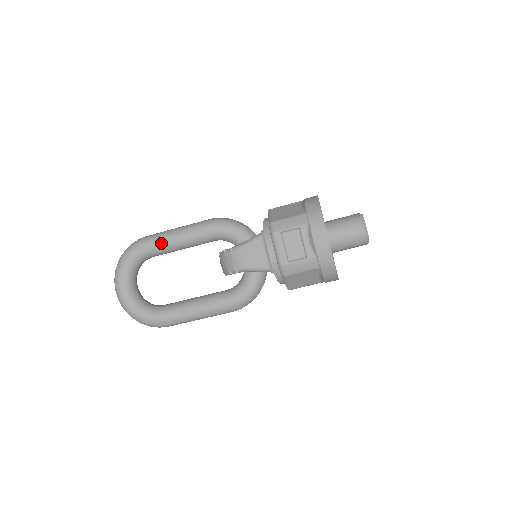
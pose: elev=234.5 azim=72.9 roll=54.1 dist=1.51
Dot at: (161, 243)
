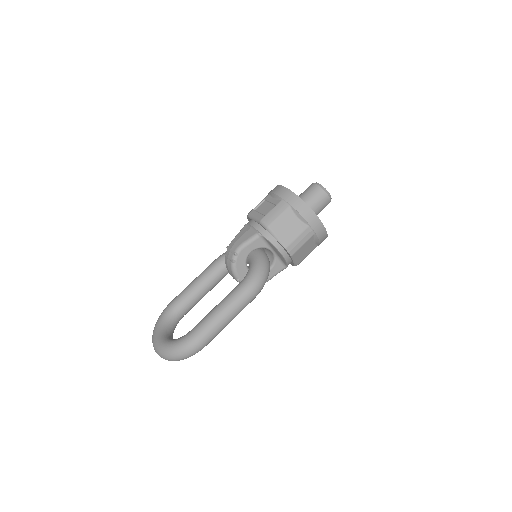
Dot at: (183, 292)
